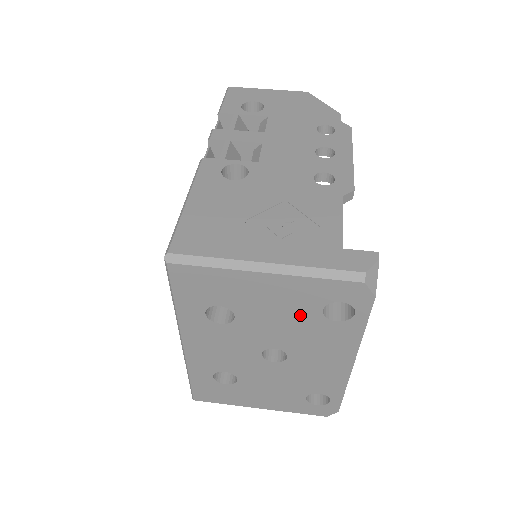
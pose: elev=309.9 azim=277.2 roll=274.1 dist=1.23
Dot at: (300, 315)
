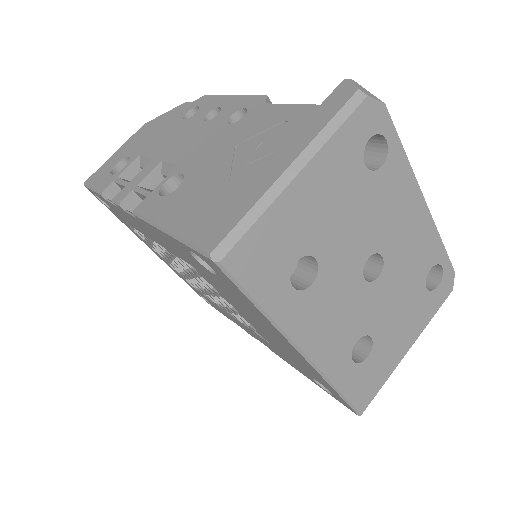
Dot at: (355, 193)
